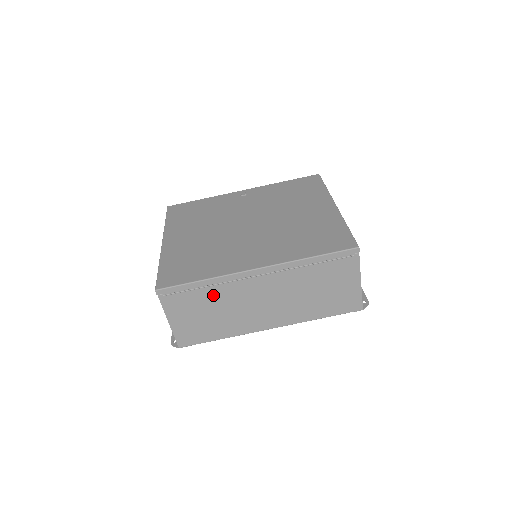
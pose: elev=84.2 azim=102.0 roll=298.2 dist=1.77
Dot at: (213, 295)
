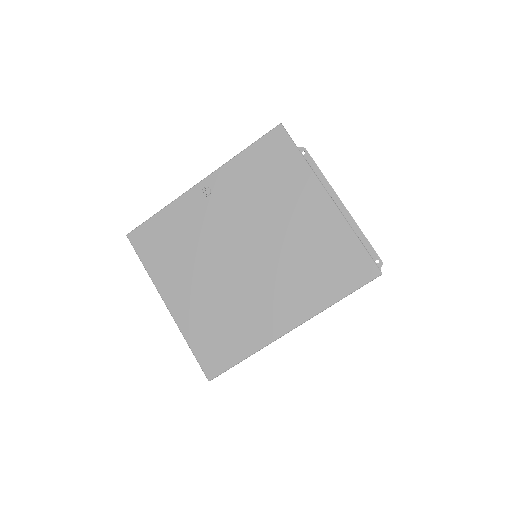
Dot at: occluded
